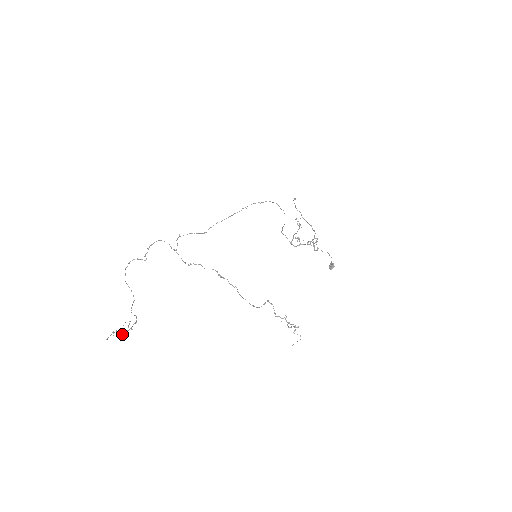
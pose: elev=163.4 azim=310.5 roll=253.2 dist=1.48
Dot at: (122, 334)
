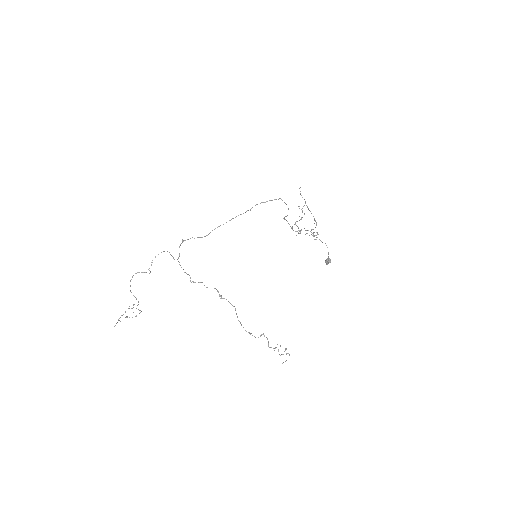
Dot at: occluded
